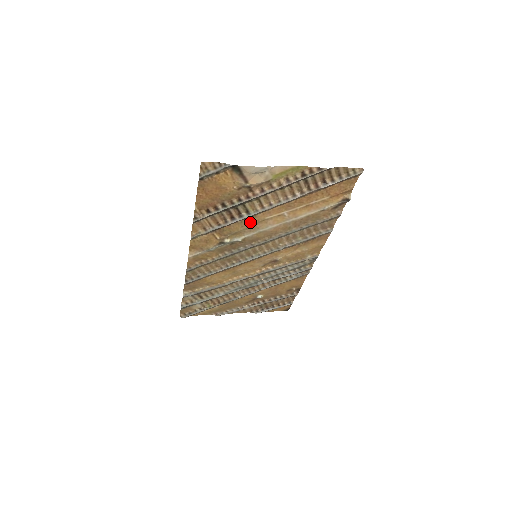
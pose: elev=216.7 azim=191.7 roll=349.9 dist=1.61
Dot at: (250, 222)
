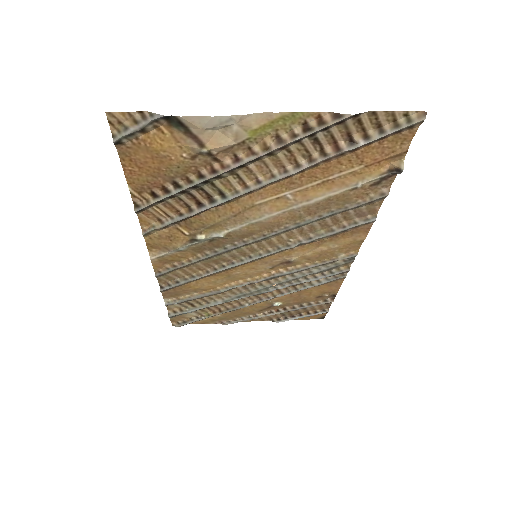
Dot at: (231, 209)
